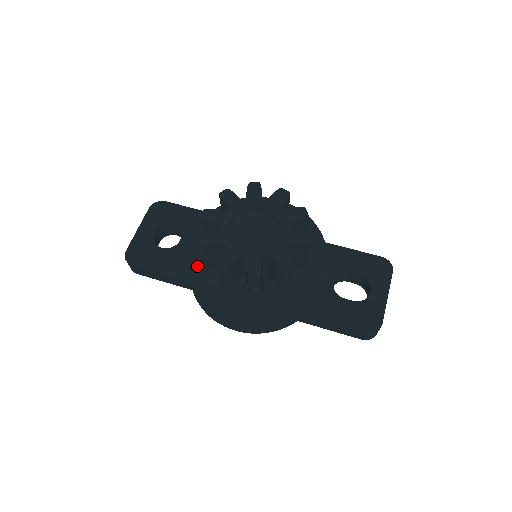
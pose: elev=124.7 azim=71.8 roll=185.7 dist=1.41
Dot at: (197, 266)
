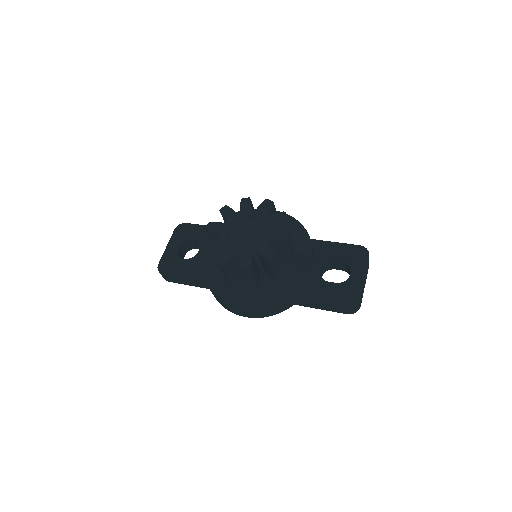
Dot at: (210, 269)
